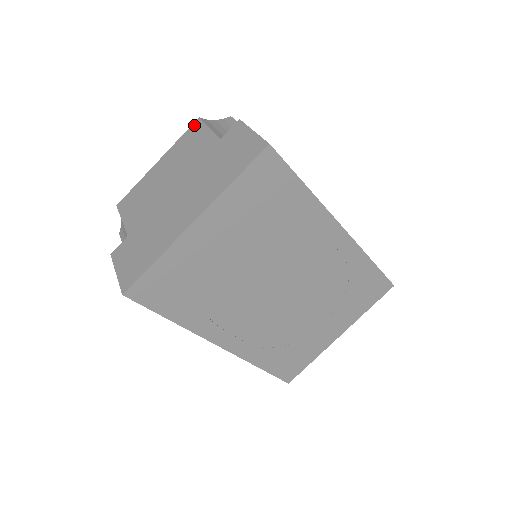
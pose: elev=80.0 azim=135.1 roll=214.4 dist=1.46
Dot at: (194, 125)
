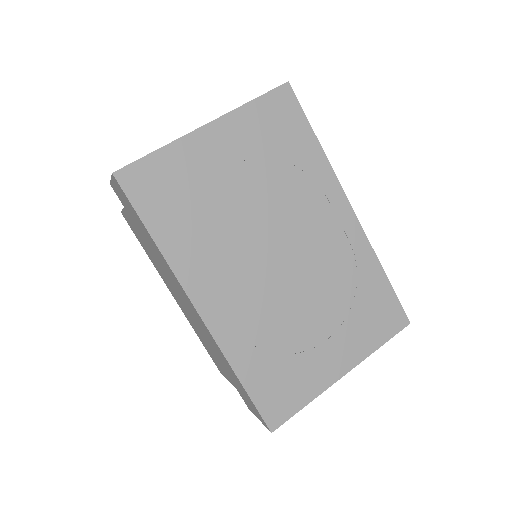
Dot at: occluded
